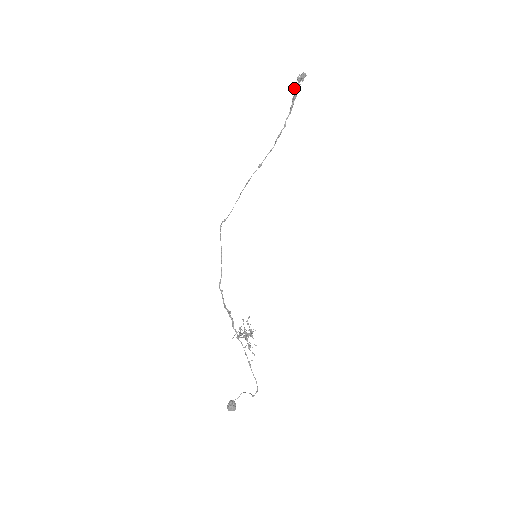
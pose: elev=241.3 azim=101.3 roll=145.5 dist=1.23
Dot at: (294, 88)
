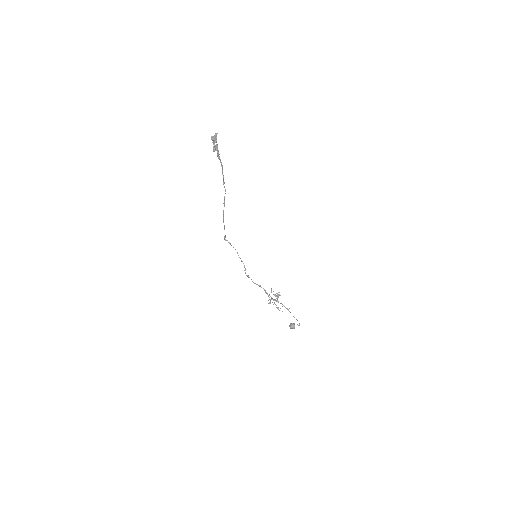
Dot at: (214, 148)
